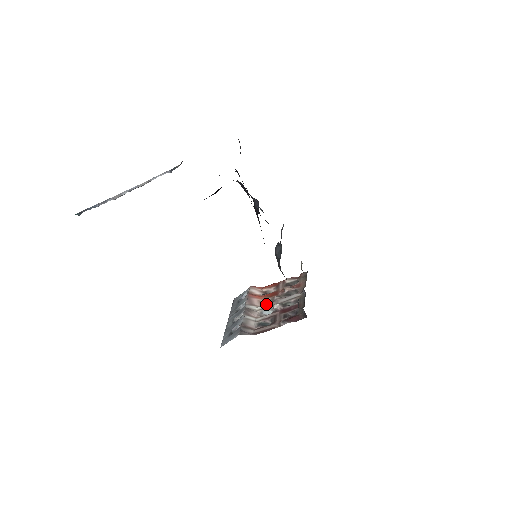
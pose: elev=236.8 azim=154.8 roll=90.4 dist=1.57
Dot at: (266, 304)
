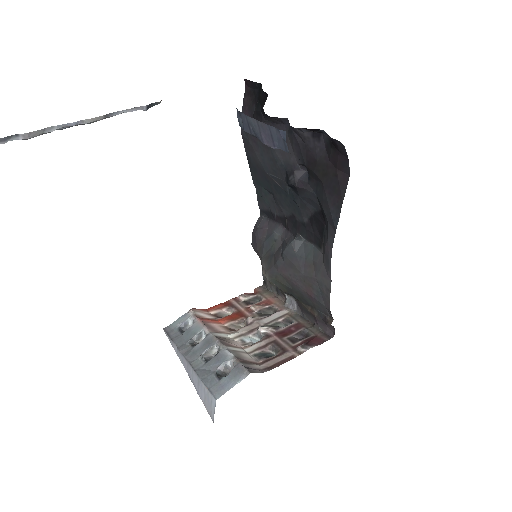
Dot at: (241, 329)
